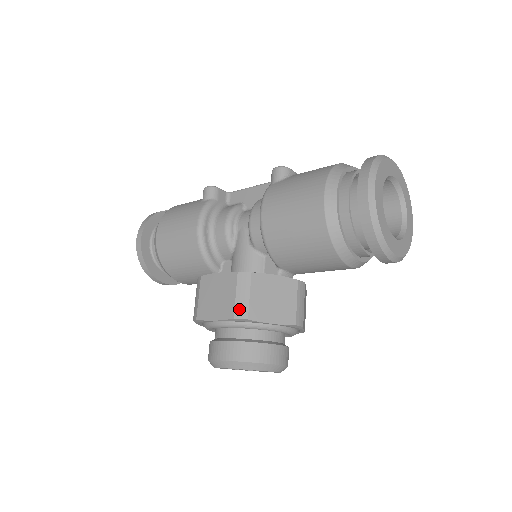
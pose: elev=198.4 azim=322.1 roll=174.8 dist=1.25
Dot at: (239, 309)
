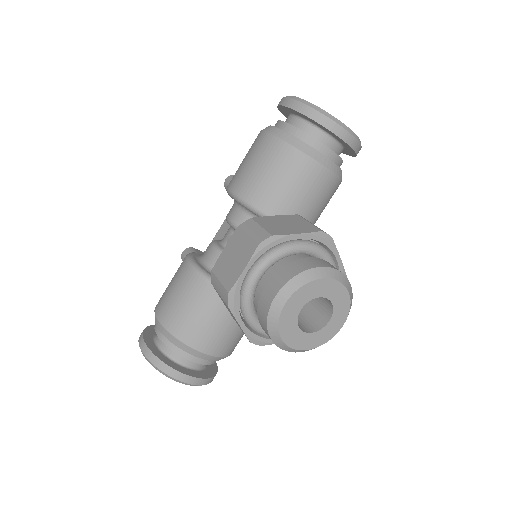
Dot at: (258, 237)
